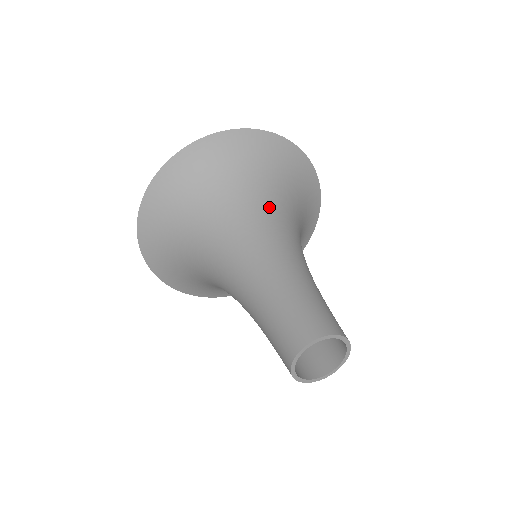
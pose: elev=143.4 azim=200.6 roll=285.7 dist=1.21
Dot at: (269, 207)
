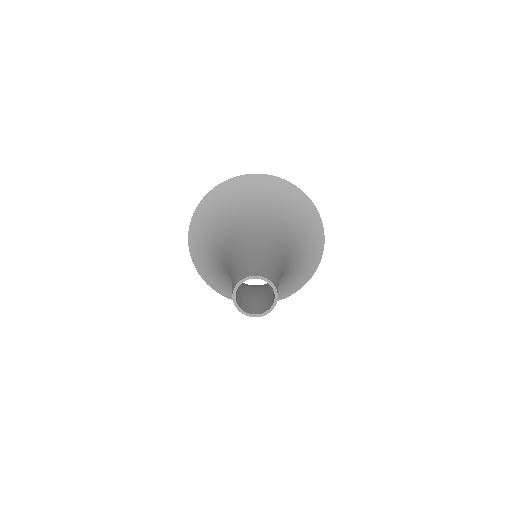
Dot at: (243, 221)
